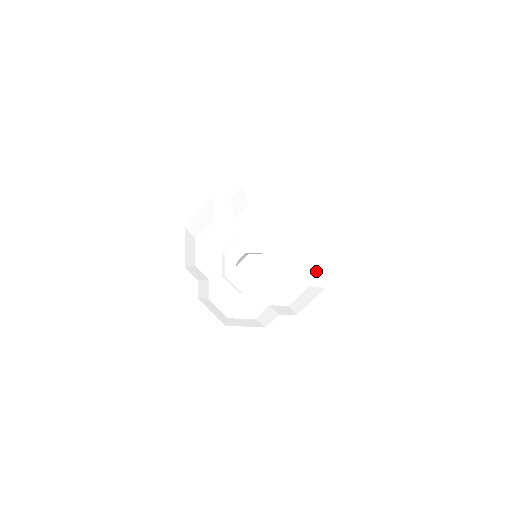
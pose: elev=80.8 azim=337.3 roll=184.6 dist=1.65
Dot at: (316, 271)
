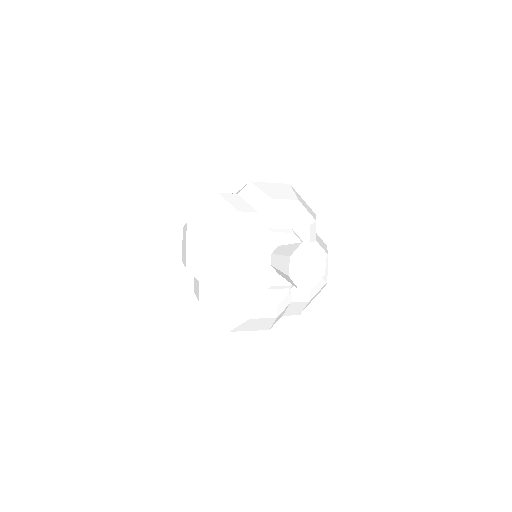
Dot at: occluded
